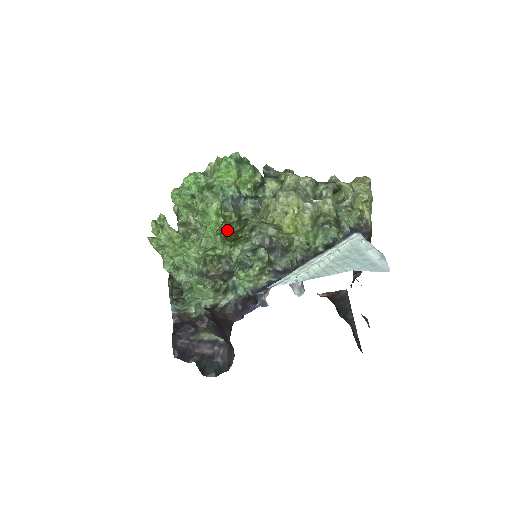
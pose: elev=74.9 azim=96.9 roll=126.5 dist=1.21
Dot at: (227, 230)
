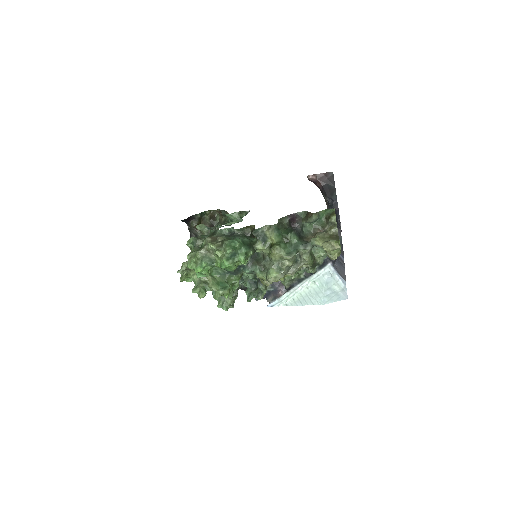
Dot at: (235, 283)
